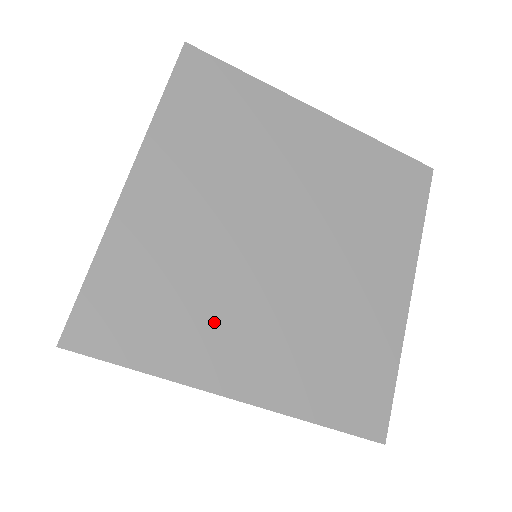
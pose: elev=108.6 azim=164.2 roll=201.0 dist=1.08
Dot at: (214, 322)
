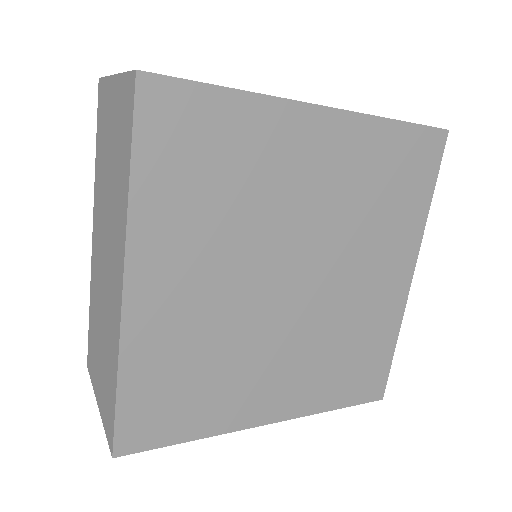
Dot at: (241, 380)
